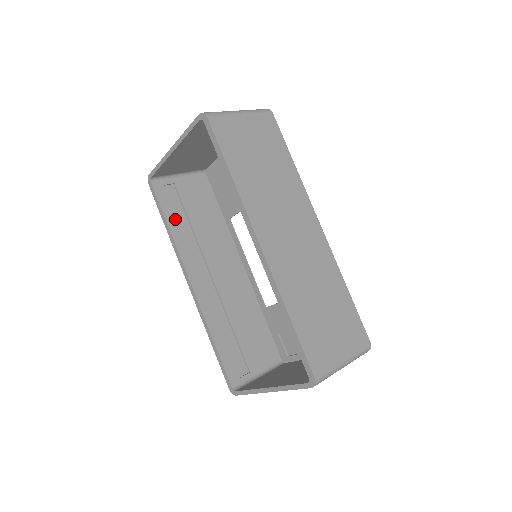
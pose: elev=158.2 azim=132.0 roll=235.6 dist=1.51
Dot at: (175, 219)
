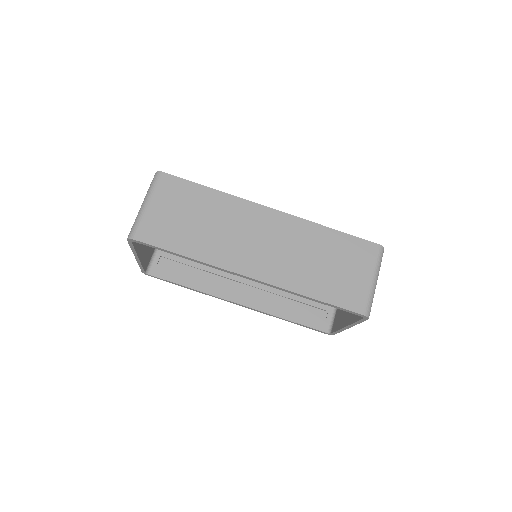
Dot at: (186, 278)
